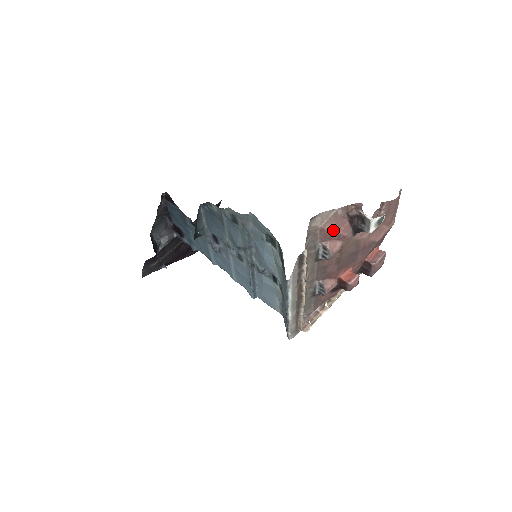
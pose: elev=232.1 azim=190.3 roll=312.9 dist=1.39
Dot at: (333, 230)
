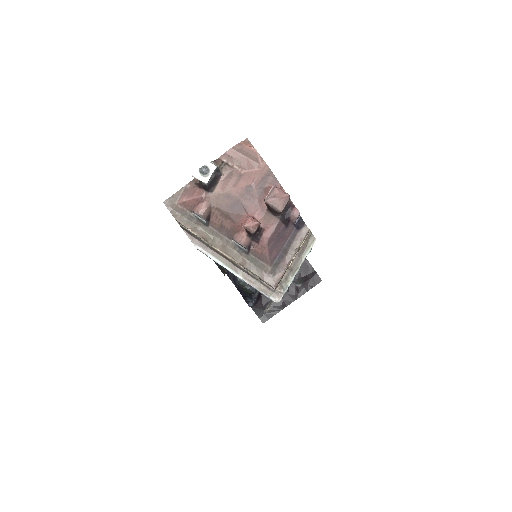
Dot at: (188, 199)
